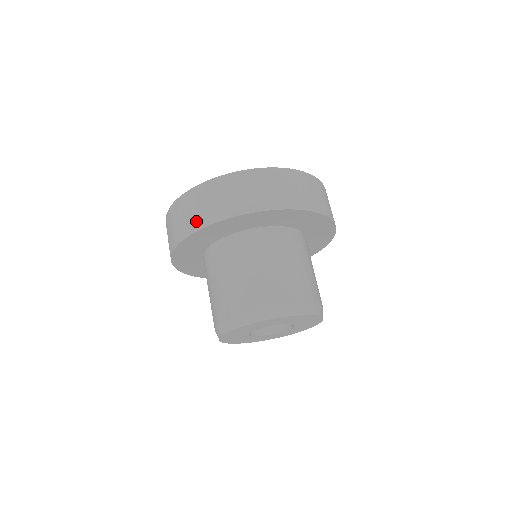
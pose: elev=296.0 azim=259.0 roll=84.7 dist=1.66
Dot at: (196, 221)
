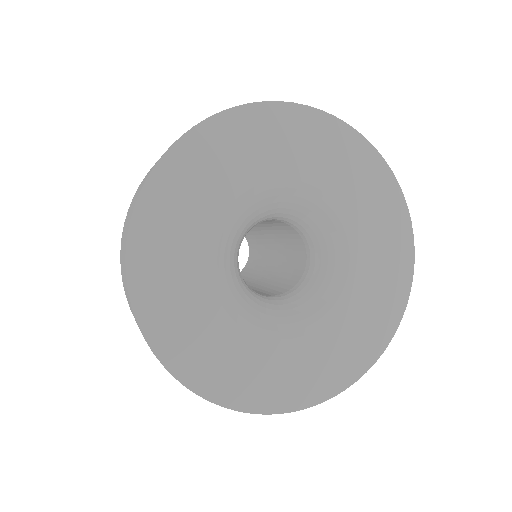
Dot at: occluded
